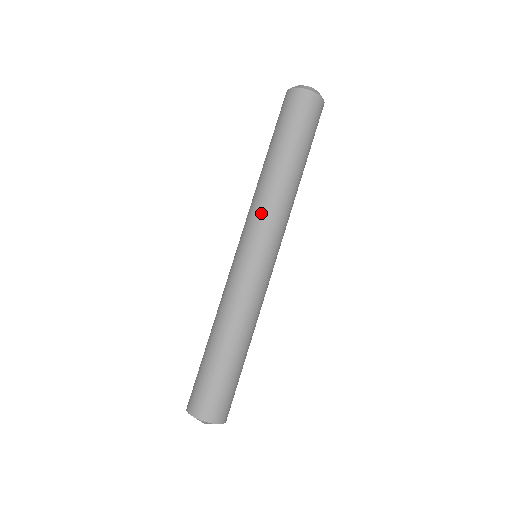
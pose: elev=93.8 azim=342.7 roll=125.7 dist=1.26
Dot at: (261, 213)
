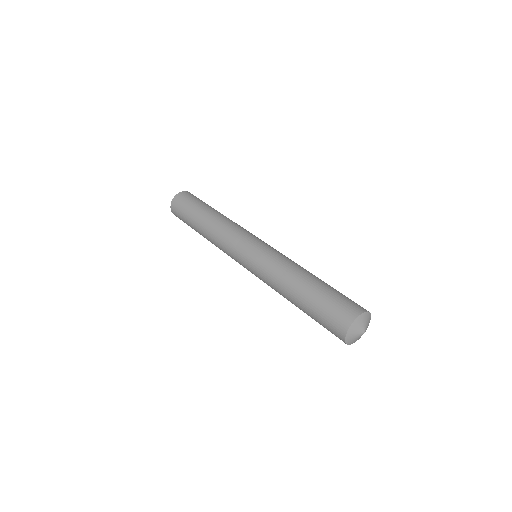
Dot at: (232, 231)
